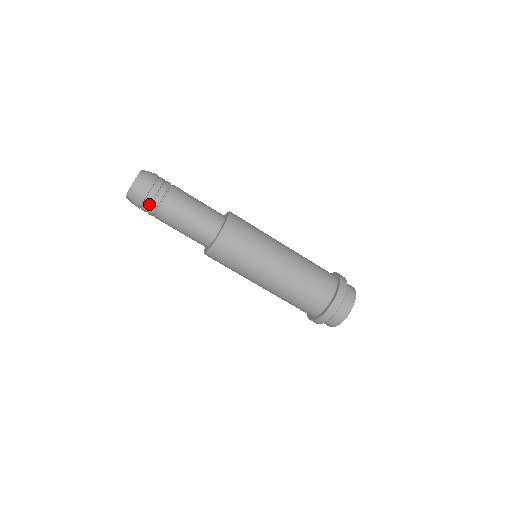
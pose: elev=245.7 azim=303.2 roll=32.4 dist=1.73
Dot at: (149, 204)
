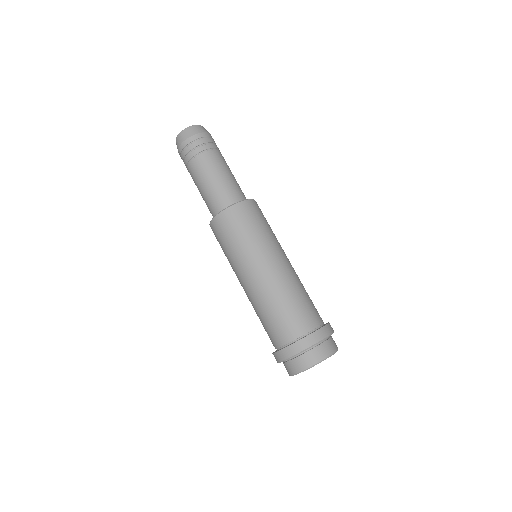
Dot at: (203, 143)
